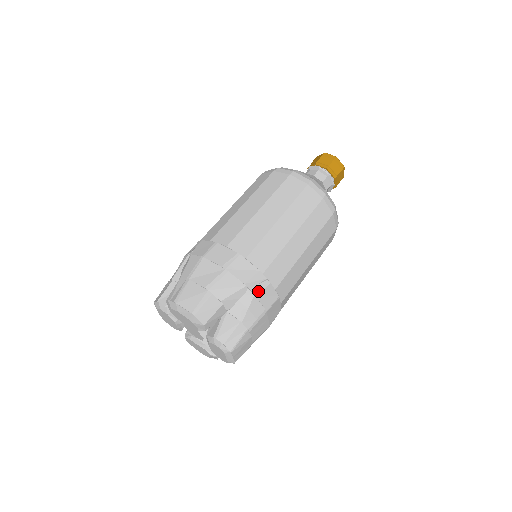
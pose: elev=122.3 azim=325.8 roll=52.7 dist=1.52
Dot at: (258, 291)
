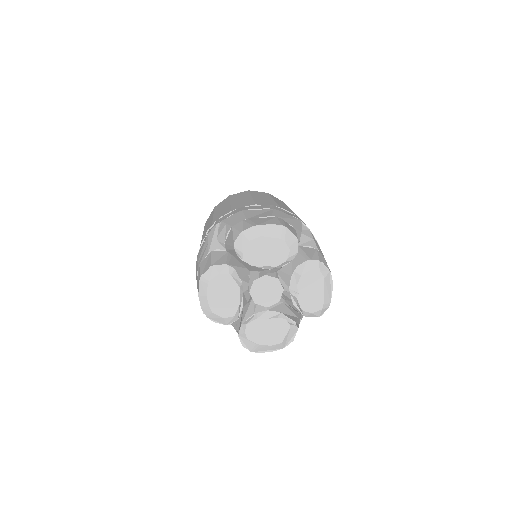
Dot at: (309, 229)
